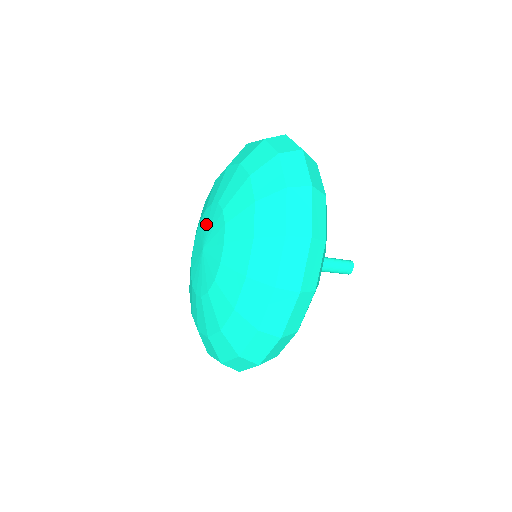
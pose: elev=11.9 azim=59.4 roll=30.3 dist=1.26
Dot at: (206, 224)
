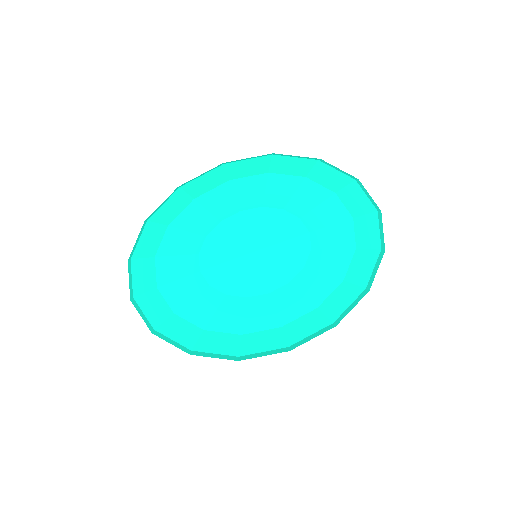
Dot at: (277, 230)
